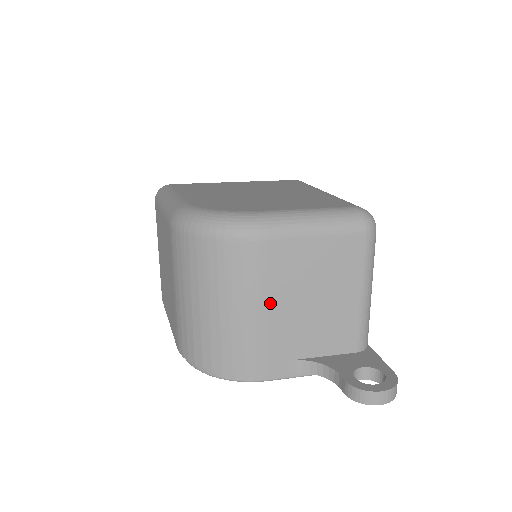
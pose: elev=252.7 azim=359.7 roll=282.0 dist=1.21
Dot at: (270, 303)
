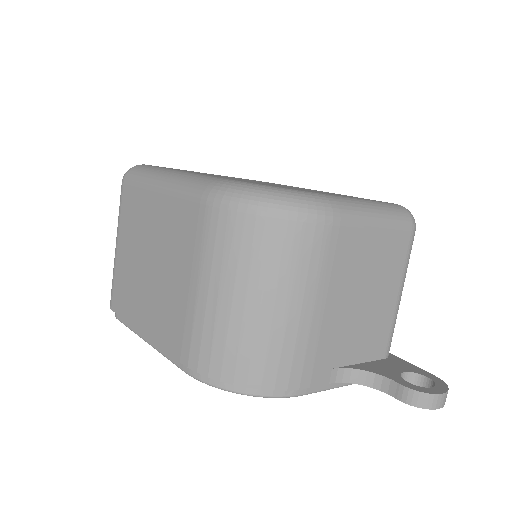
Dot at: (329, 300)
